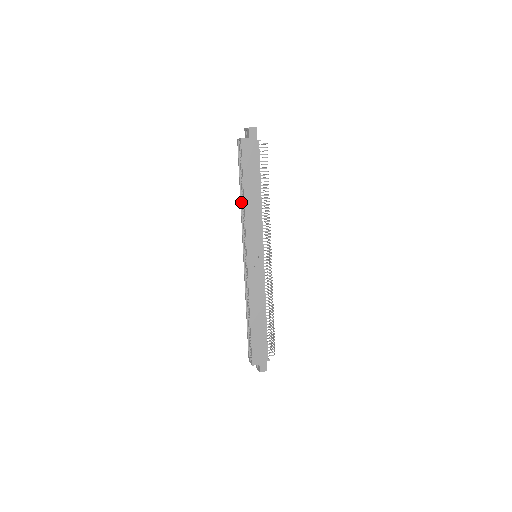
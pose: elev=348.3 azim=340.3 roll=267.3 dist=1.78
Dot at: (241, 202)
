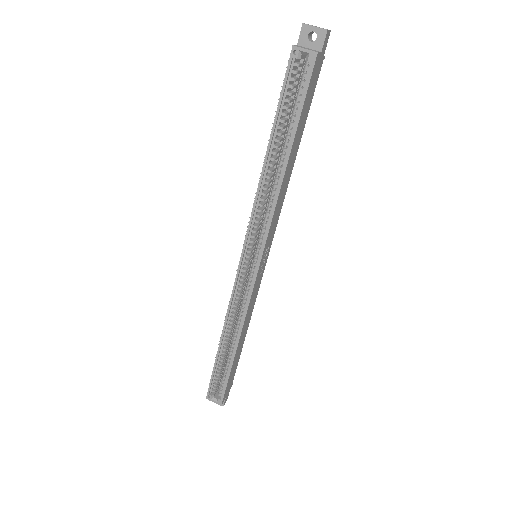
Dot at: (264, 171)
